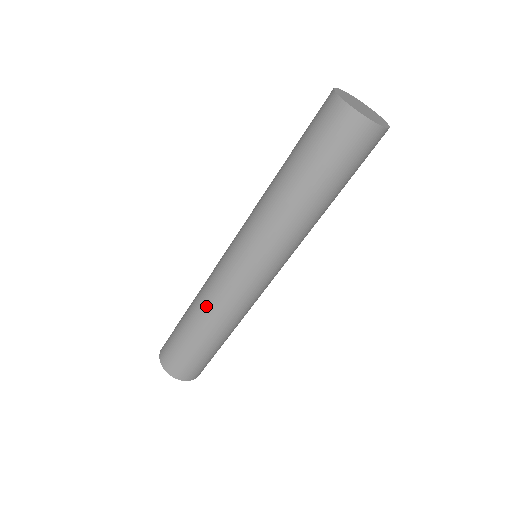
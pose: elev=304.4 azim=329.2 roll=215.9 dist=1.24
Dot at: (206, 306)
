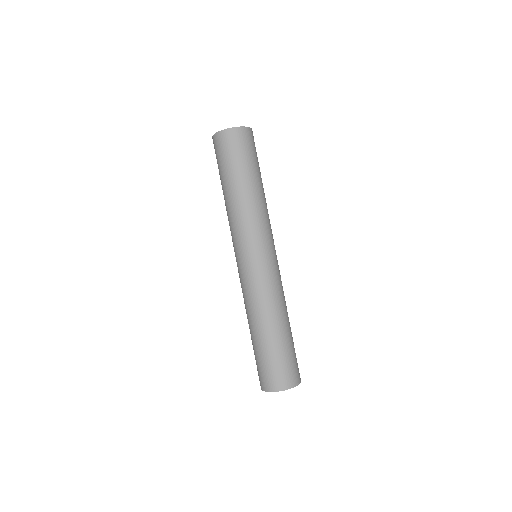
Dot at: occluded
